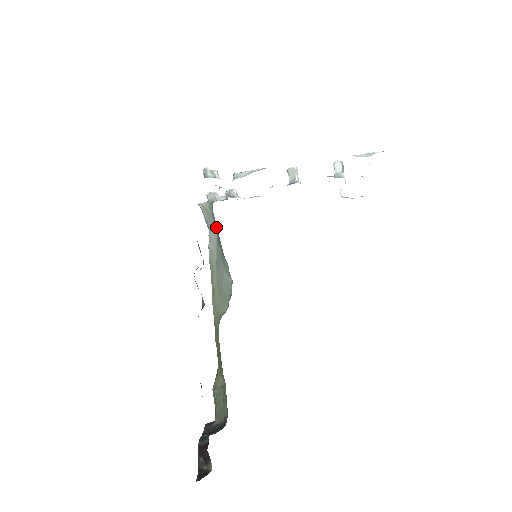
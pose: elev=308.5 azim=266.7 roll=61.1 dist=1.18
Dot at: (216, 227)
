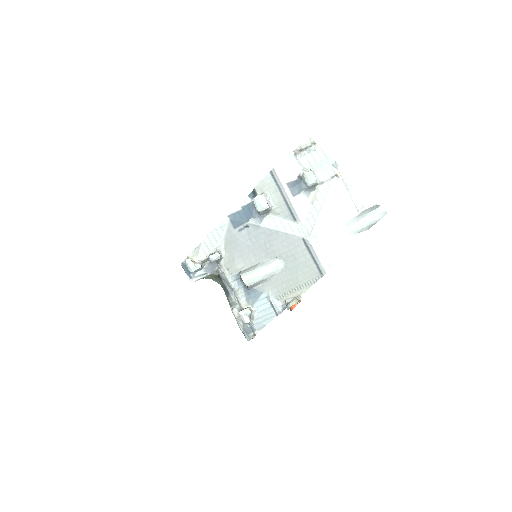
Dot at: occluded
